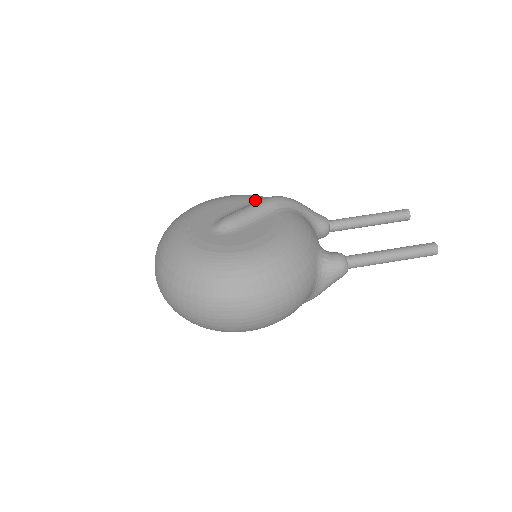
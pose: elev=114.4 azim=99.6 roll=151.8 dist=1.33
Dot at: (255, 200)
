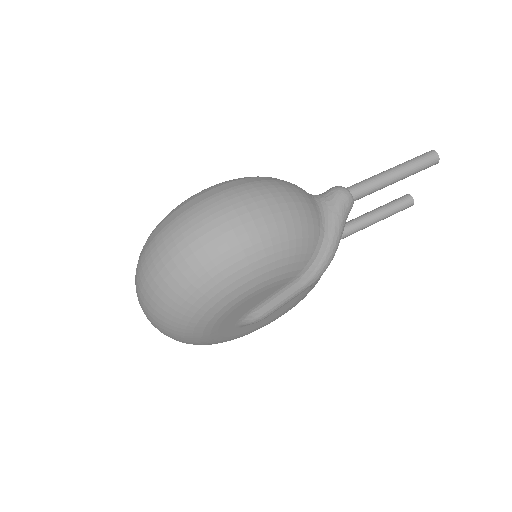
Dot at: occluded
